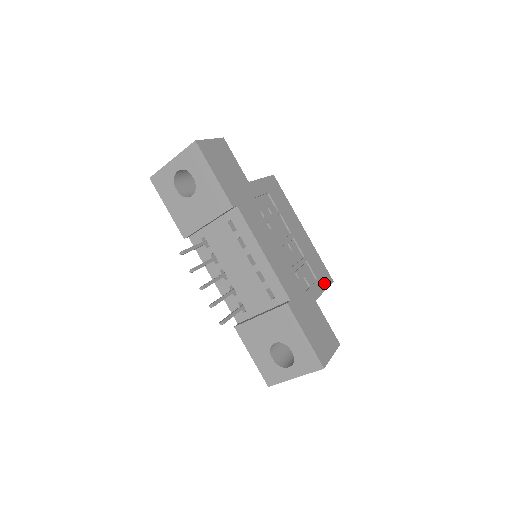
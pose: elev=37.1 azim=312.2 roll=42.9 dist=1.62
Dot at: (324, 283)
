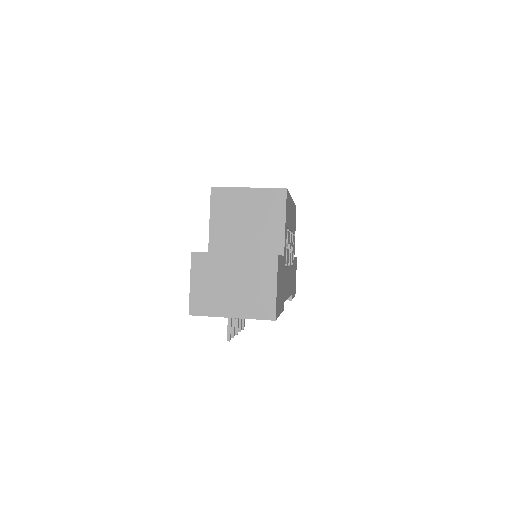
Dot at: (295, 226)
